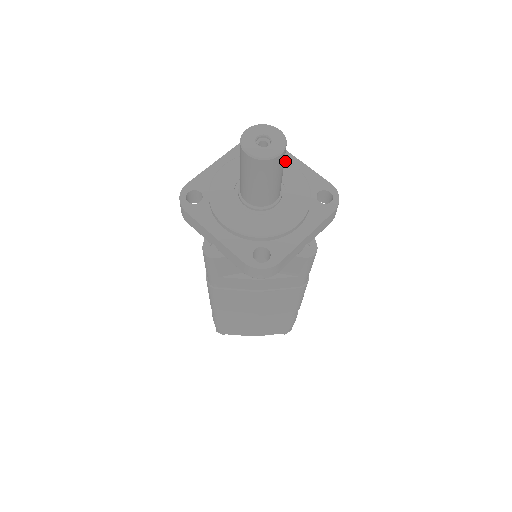
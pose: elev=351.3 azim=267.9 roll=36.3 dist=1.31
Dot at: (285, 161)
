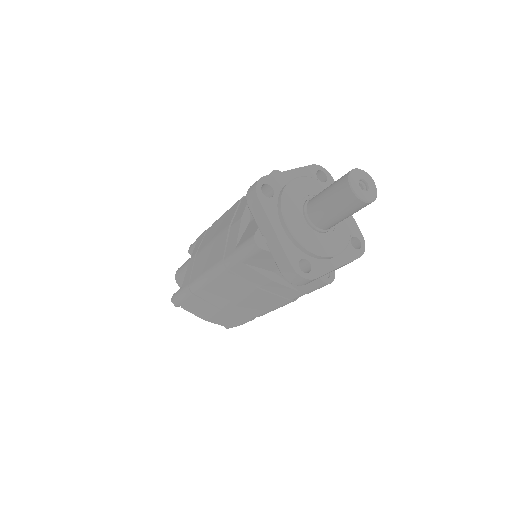
Dot at: occluded
